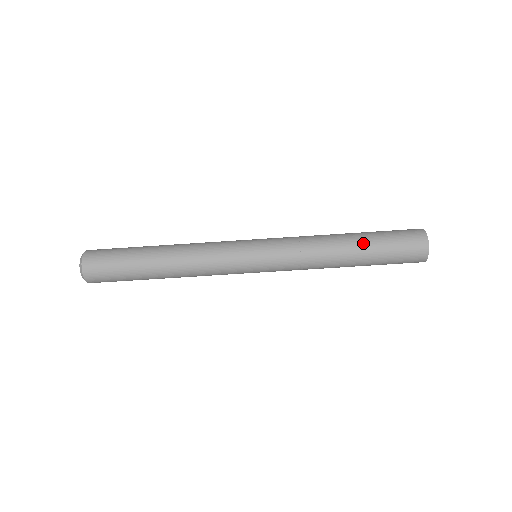
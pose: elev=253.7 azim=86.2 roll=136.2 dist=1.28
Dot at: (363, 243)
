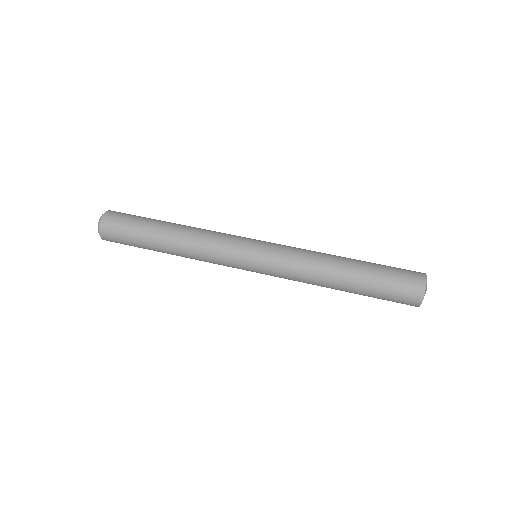
Dot at: (360, 262)
